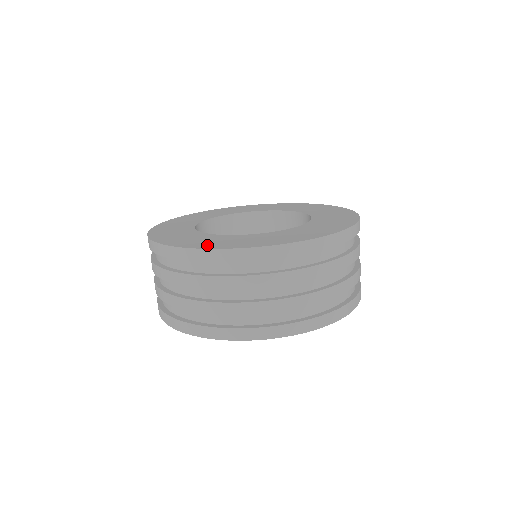
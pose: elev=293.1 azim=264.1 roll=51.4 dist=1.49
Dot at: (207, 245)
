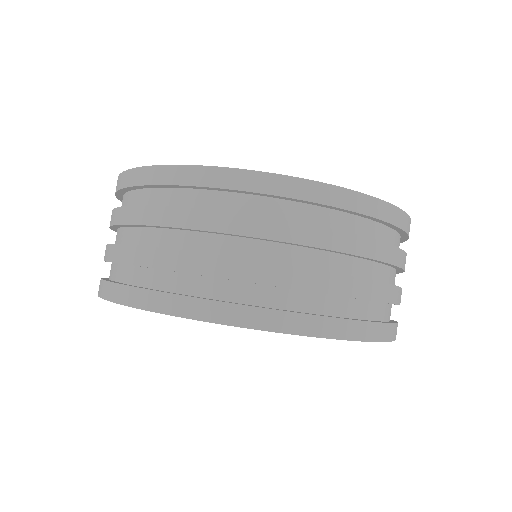
Dot at: occluded
